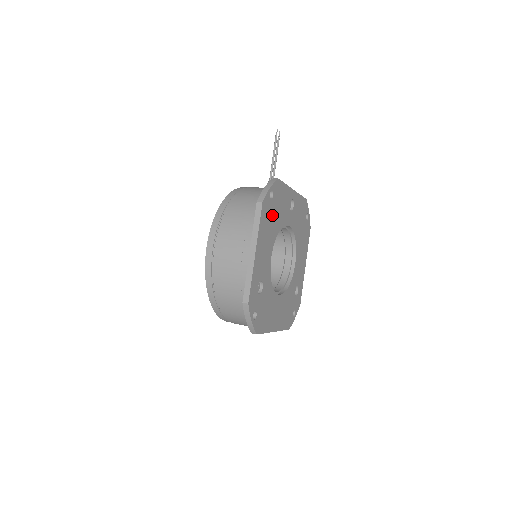
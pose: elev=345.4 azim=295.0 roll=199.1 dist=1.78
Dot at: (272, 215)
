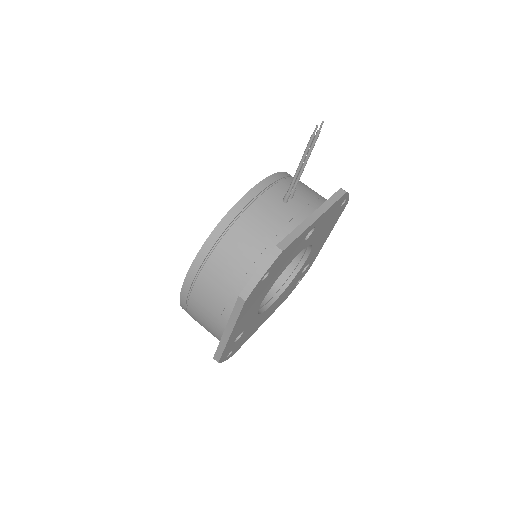
Dot at: (265, 284)
